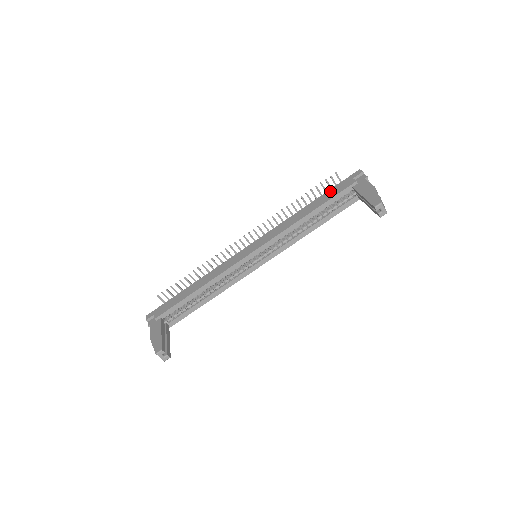
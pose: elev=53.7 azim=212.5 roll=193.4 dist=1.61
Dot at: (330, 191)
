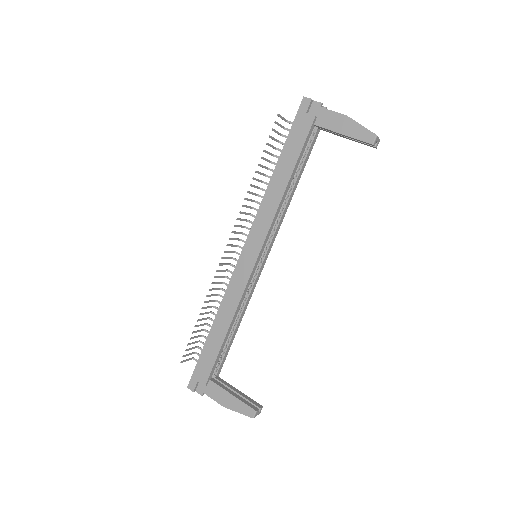
Dot at: (289, 142)
